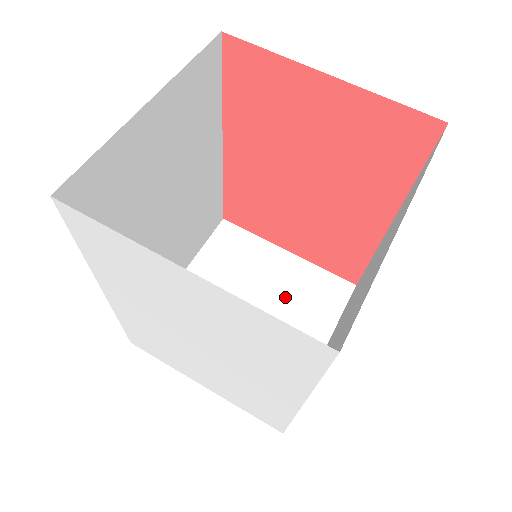
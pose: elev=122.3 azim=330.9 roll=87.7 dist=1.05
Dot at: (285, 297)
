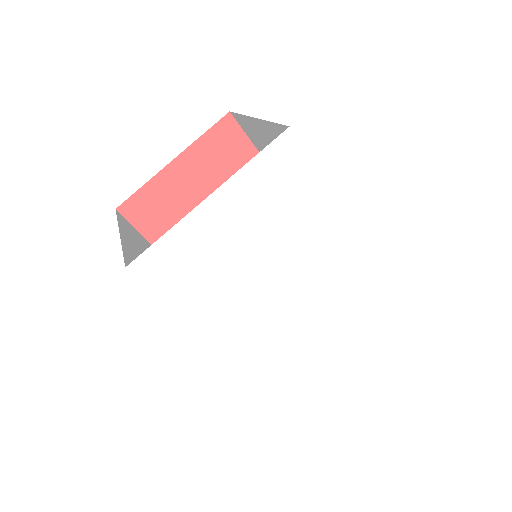
Dot at: occluded
